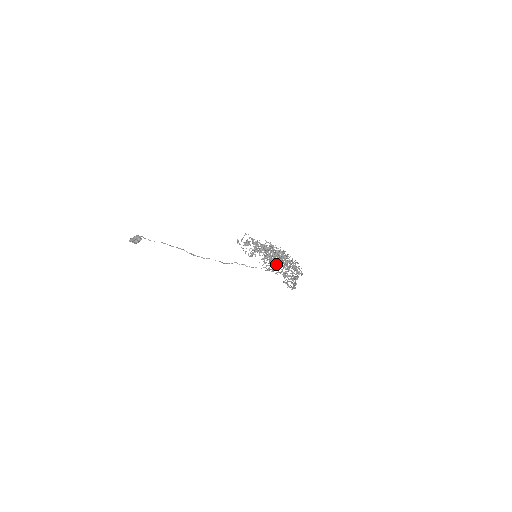
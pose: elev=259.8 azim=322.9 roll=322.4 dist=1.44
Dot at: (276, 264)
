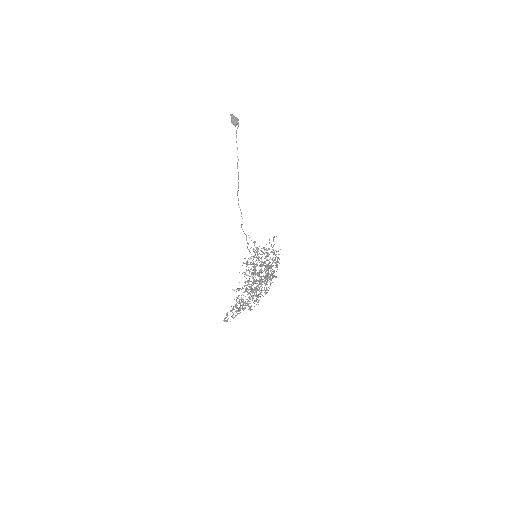
Dot at: (245, 291)
